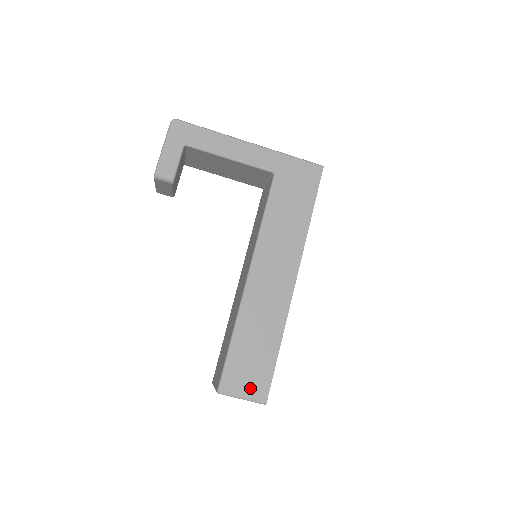
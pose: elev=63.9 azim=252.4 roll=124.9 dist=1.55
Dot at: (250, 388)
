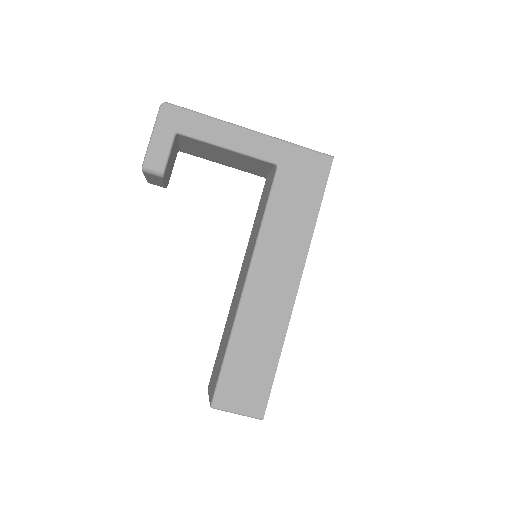
Dot at: (246, 403)
